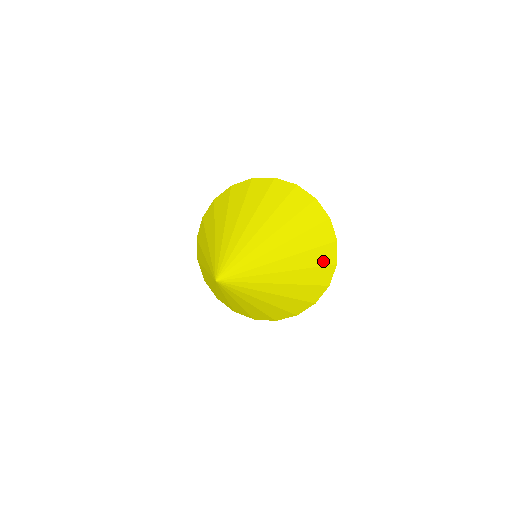
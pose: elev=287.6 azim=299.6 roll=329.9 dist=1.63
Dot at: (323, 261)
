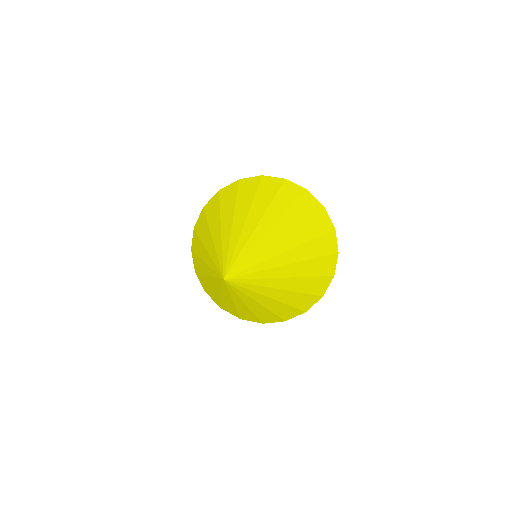
Dot at: (314, 290)
